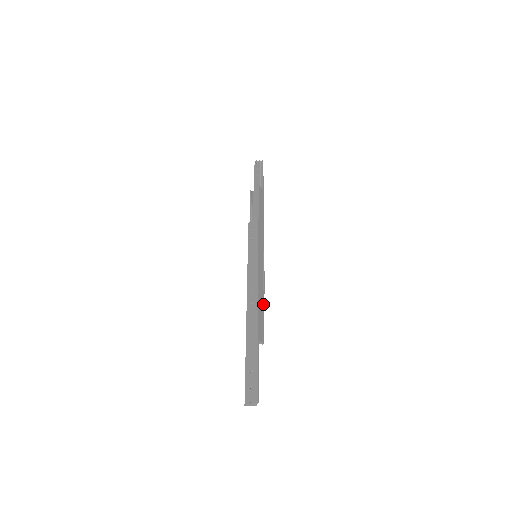
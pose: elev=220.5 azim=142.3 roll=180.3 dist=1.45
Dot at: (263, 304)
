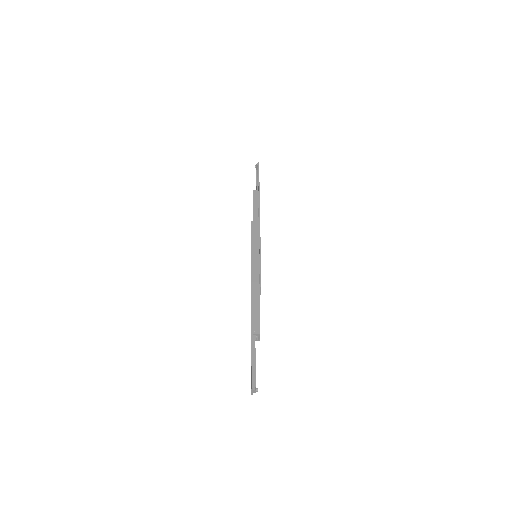
Dot at: (259, 298)
